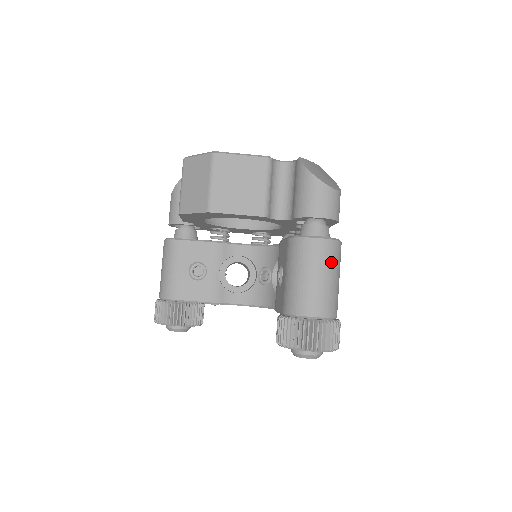
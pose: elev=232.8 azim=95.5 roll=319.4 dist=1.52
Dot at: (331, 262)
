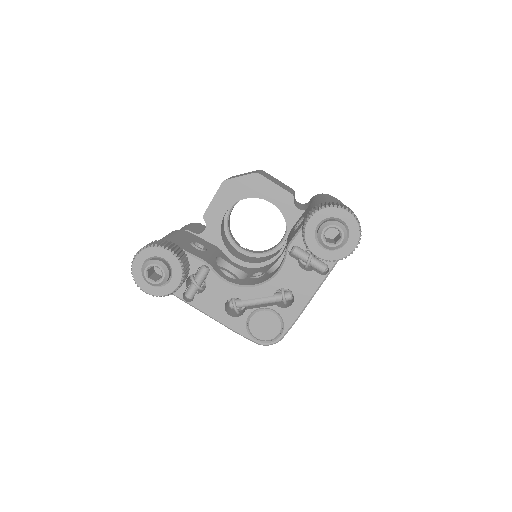
Dot at: occluded
